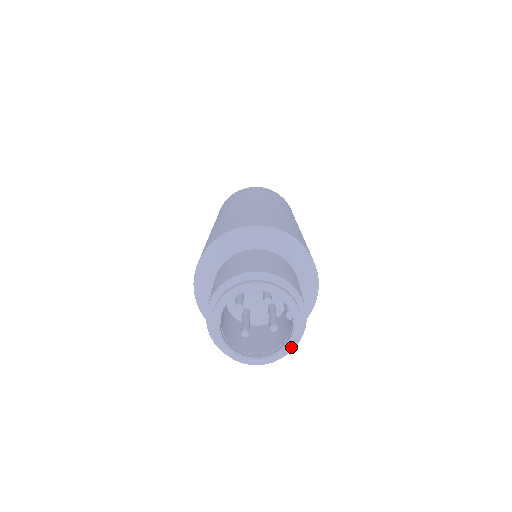
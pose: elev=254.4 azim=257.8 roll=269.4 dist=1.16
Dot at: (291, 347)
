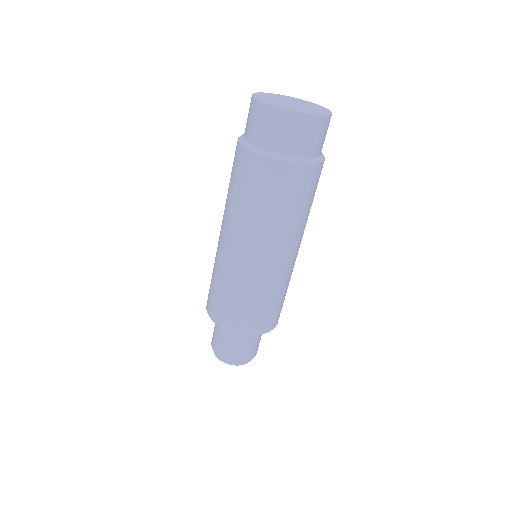
Dot at: occluded
